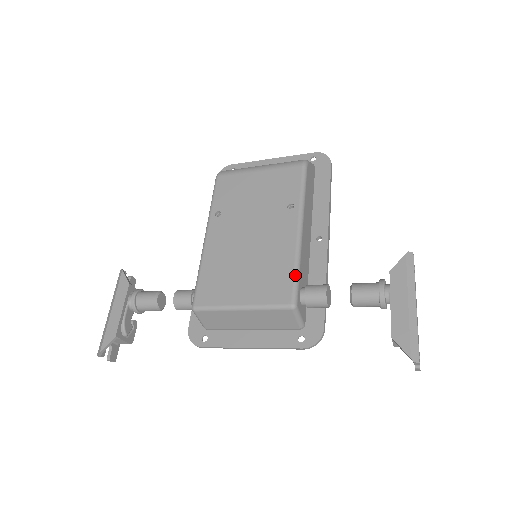
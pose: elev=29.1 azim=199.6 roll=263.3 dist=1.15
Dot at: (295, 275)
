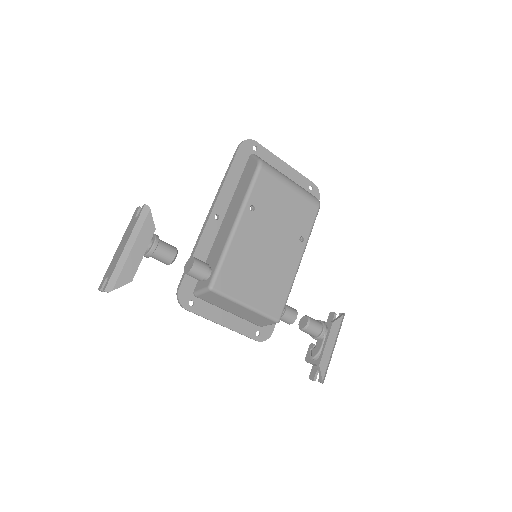
Dot at: (287, 298)
